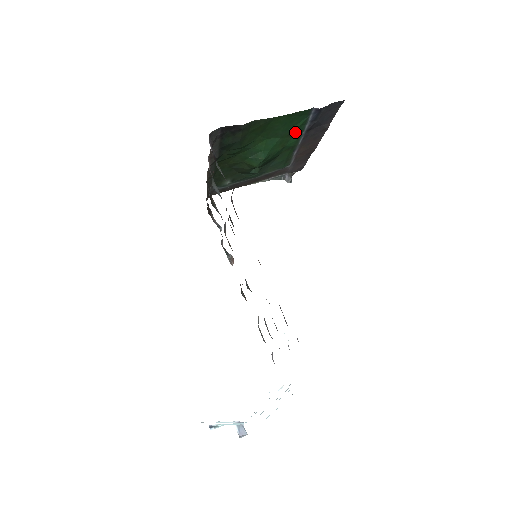
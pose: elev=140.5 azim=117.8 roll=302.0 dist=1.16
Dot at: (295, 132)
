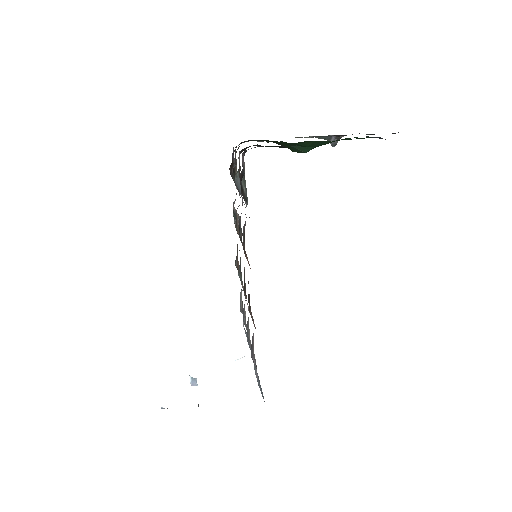
Dot at: occluded
